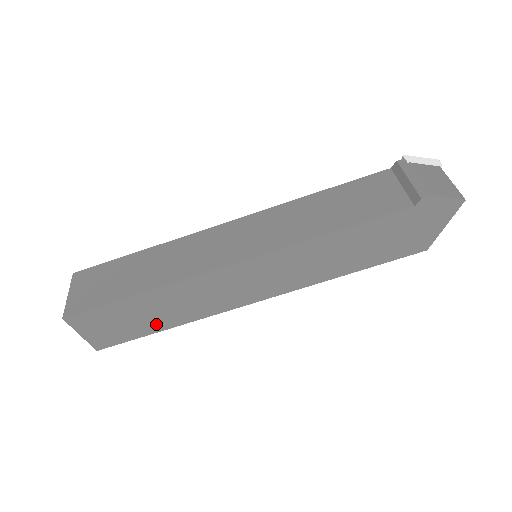
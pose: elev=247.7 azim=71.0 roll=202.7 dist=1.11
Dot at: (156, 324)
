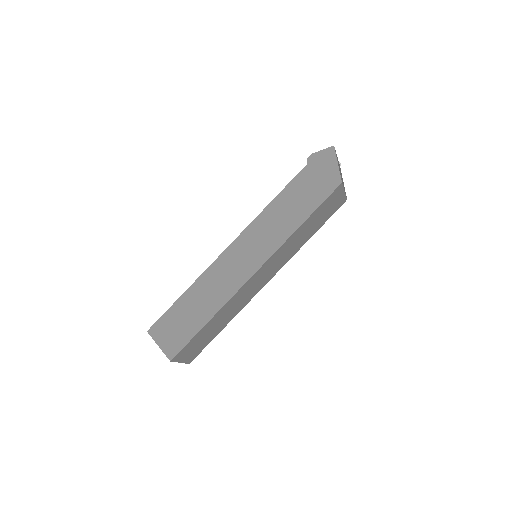
Dot at: (201, 318)
